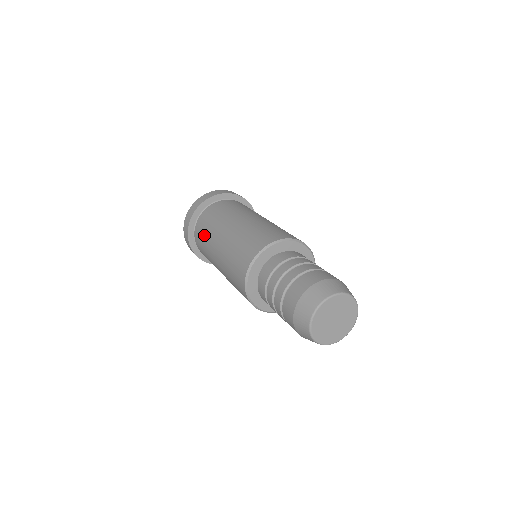
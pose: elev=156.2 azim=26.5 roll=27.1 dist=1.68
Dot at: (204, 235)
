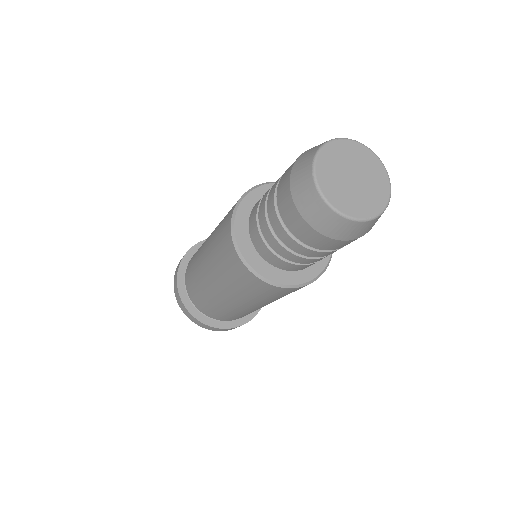
Dot at: occluded
